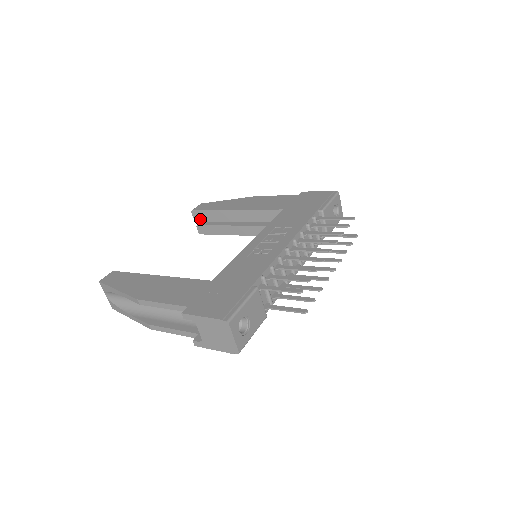
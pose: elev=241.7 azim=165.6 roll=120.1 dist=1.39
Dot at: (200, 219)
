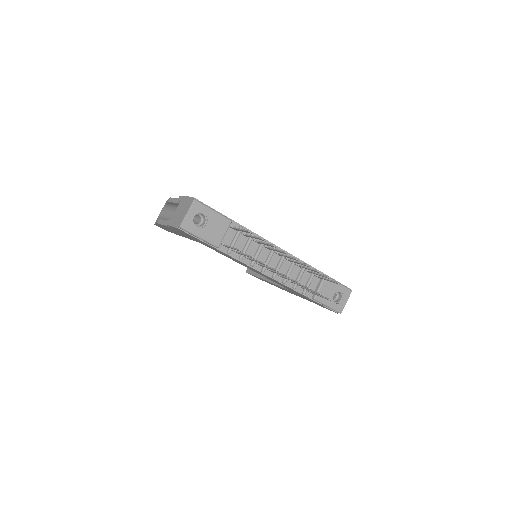
Dot at: occluded
